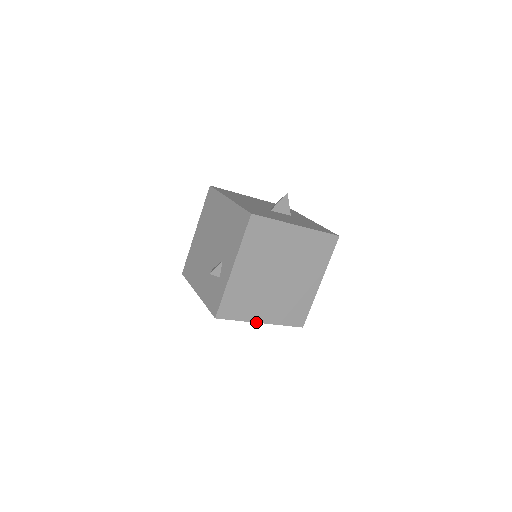
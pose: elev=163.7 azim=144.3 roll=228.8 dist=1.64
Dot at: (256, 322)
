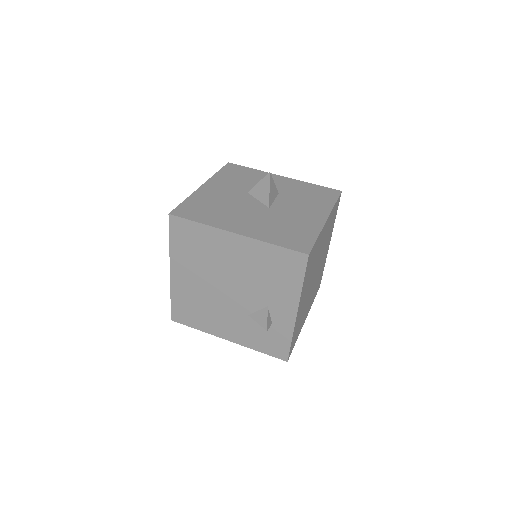
Dot at: occluded
